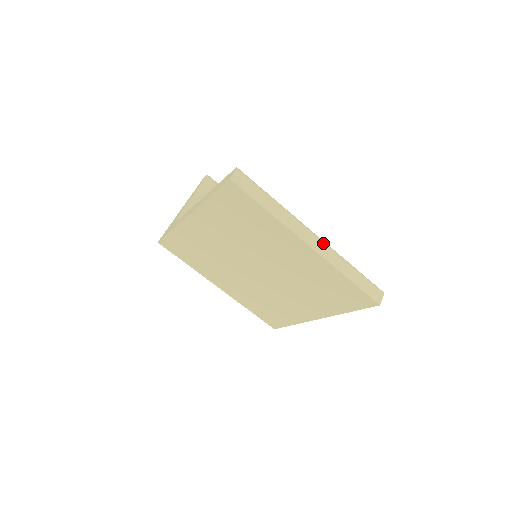
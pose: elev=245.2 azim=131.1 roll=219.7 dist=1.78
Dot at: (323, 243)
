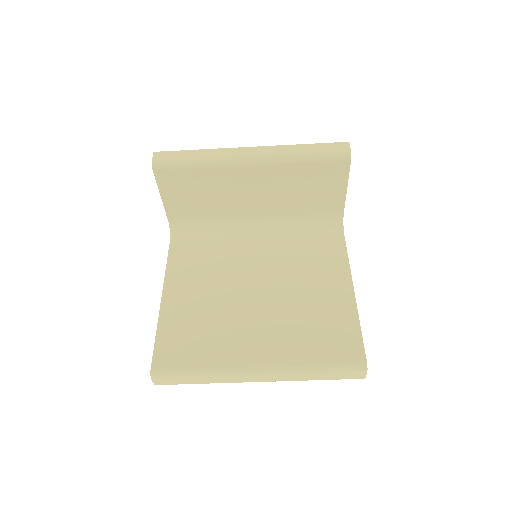
Dot at: (271, 375)
